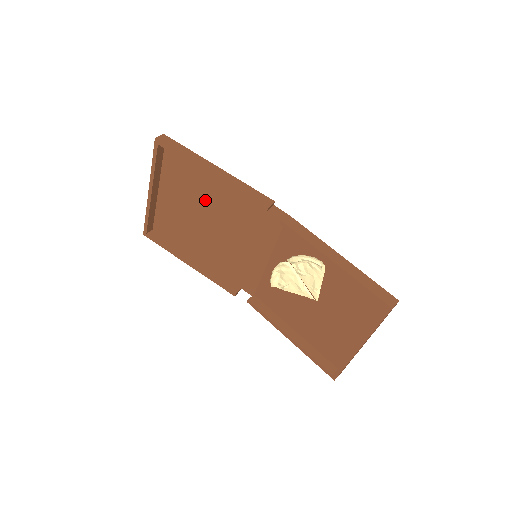
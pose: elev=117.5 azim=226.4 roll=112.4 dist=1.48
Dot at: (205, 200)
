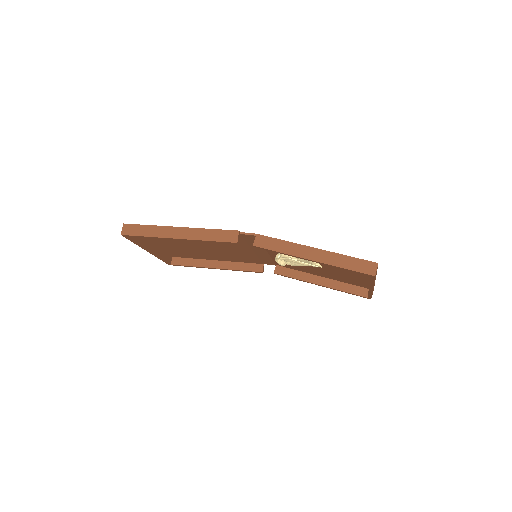
Dot at: (190, 241)
